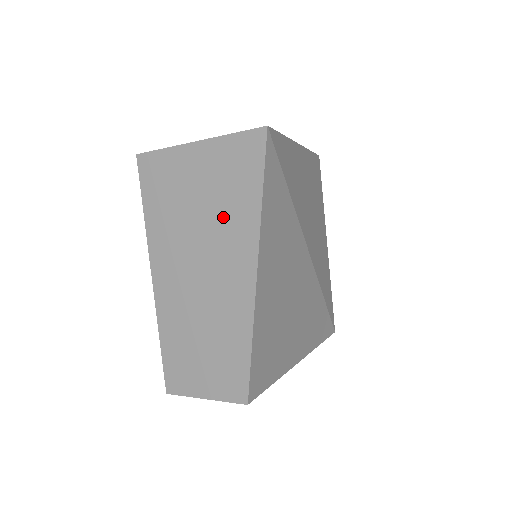
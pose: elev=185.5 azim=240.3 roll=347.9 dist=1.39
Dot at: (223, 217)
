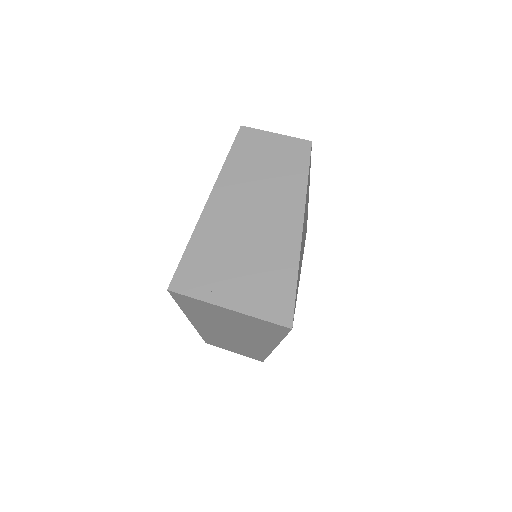
Dot at: (251, 332)
